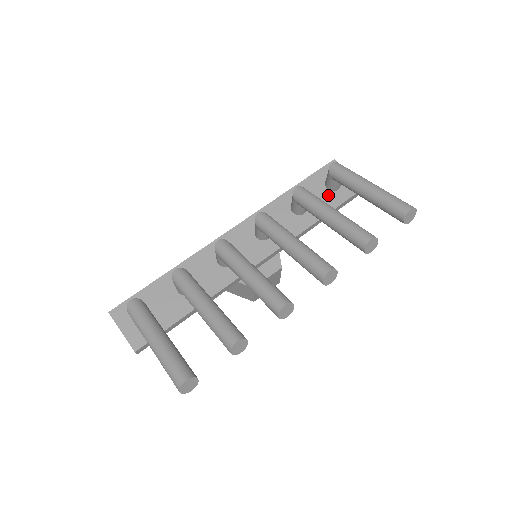
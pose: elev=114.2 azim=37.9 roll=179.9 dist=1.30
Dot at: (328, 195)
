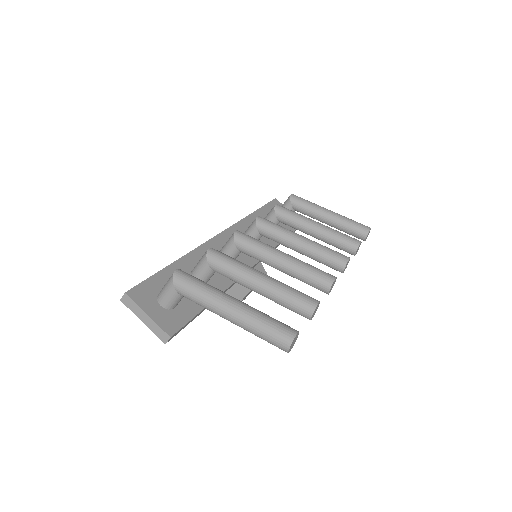
Dot at: occluded
